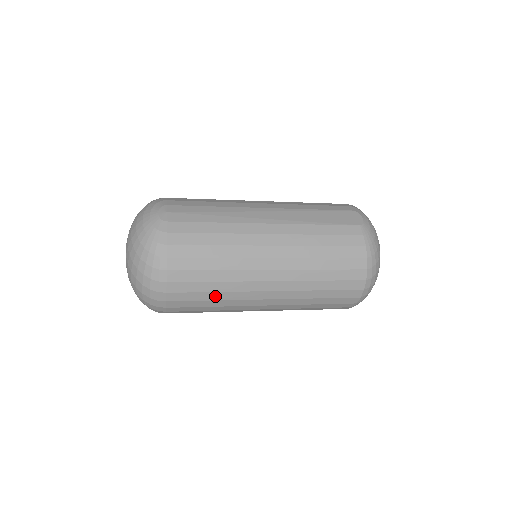
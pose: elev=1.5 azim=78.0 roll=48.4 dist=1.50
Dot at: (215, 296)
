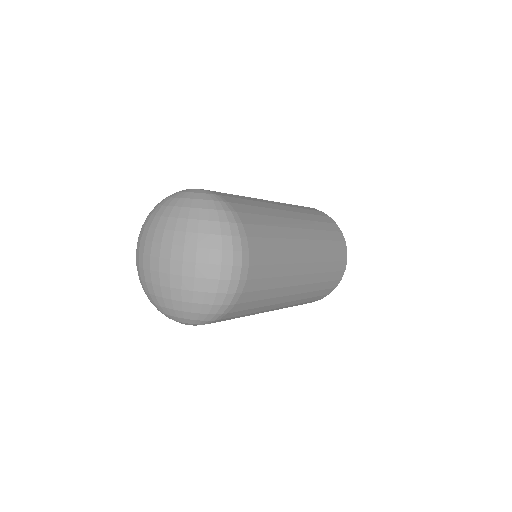
Dot at: (279, 258)
